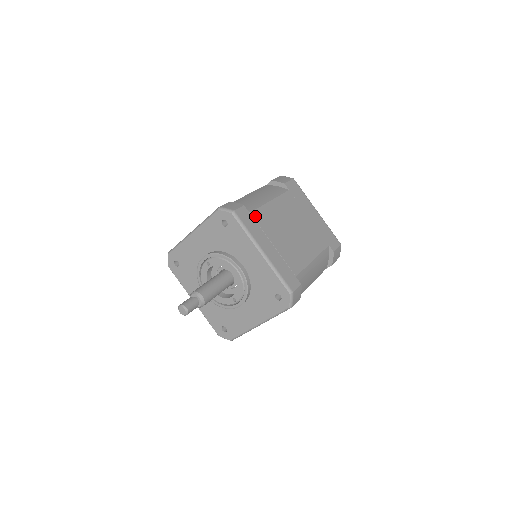
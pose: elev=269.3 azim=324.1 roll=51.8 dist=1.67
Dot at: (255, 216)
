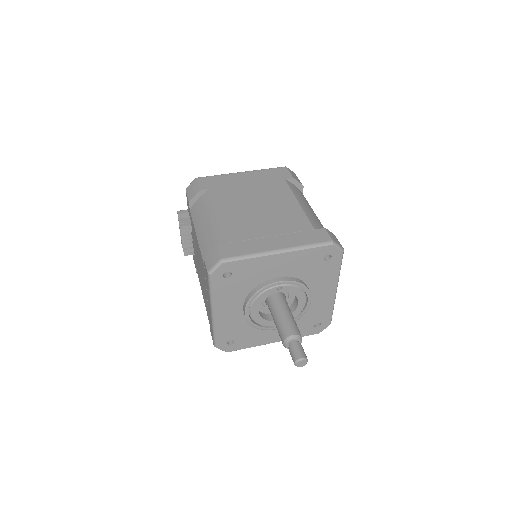
Dot at: occluded
